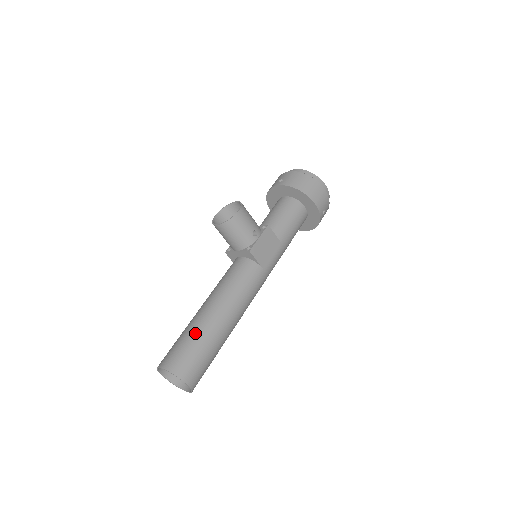
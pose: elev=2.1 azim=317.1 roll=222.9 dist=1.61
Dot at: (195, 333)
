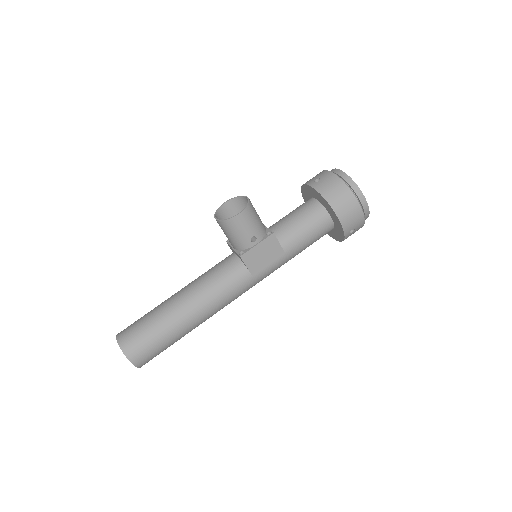
Dot at: (157, 319)
